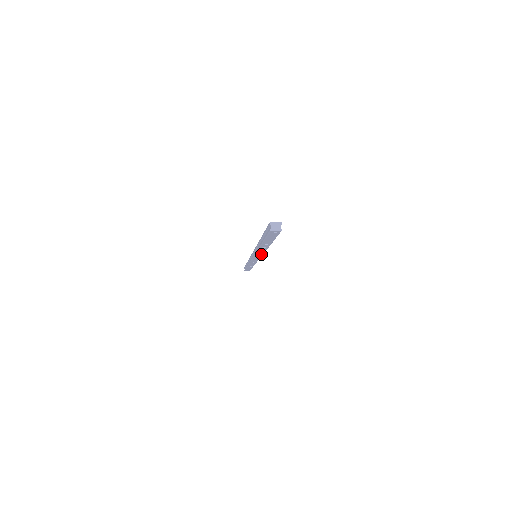
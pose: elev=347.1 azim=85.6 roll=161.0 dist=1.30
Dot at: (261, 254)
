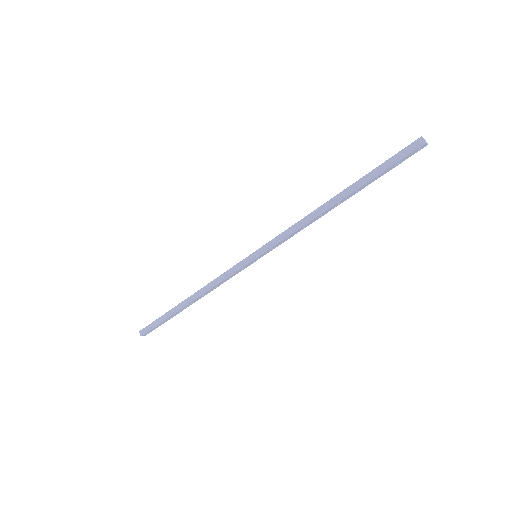
Dot at: (292, 236)
